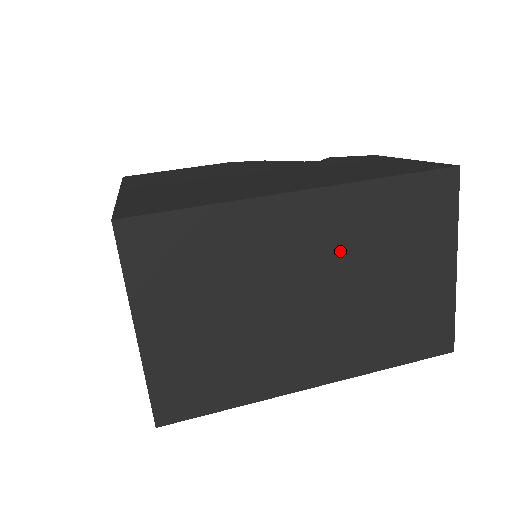
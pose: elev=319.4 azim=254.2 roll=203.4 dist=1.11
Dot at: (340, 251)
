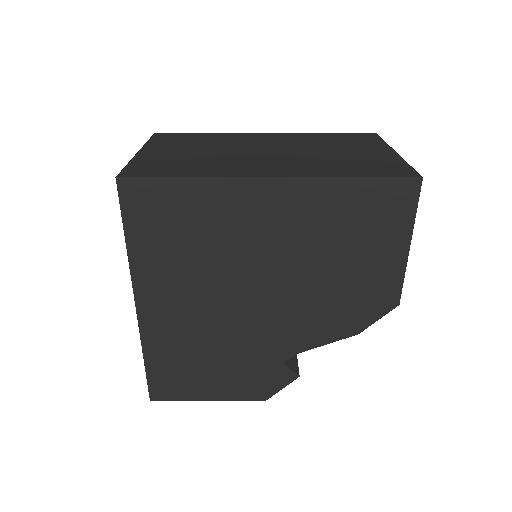
Dot at: (292, 144)
